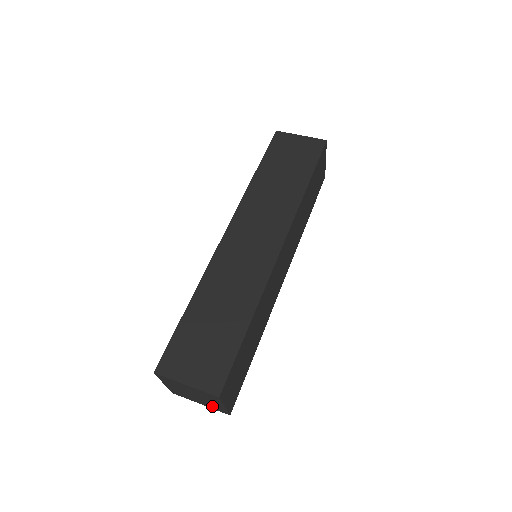
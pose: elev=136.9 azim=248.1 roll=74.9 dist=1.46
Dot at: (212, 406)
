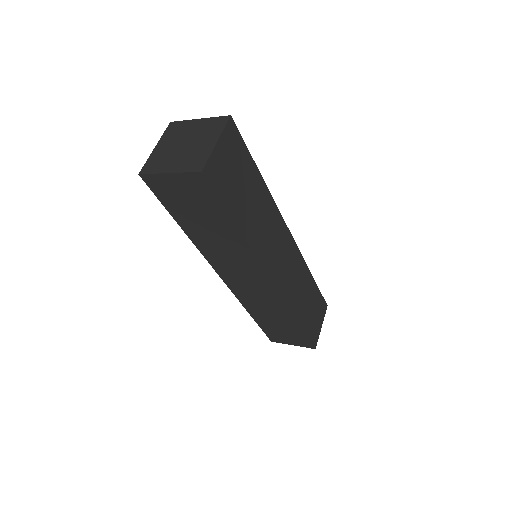
Dot at: (189, 162)
